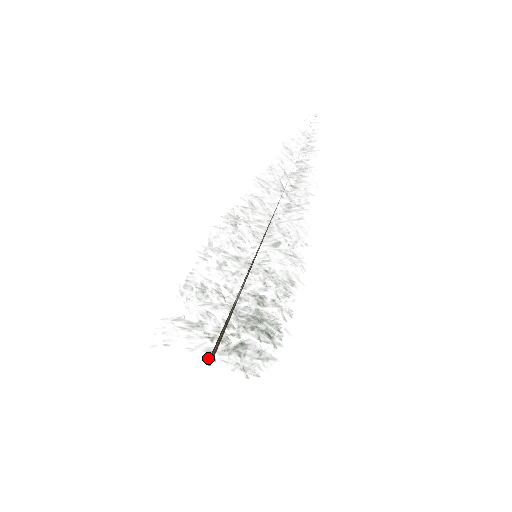
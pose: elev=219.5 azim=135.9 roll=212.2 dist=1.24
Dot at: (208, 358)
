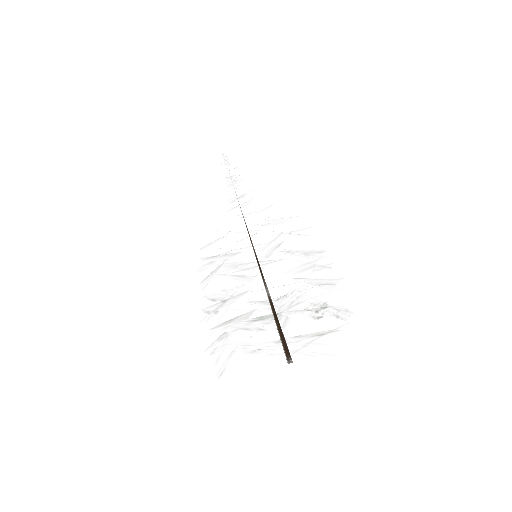
Dot at: (287, 355)
